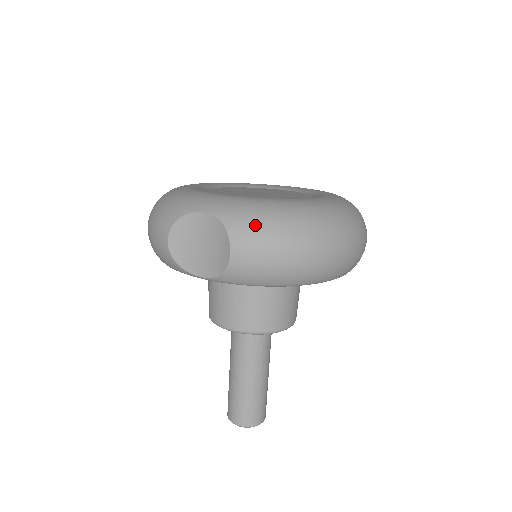
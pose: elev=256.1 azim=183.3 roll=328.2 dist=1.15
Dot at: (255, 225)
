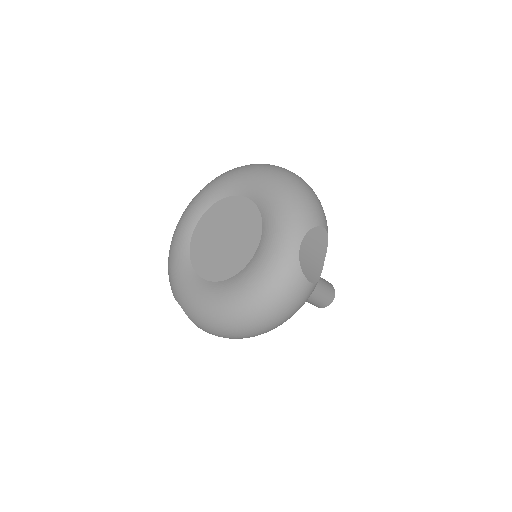
Dot at: (203, 326)
